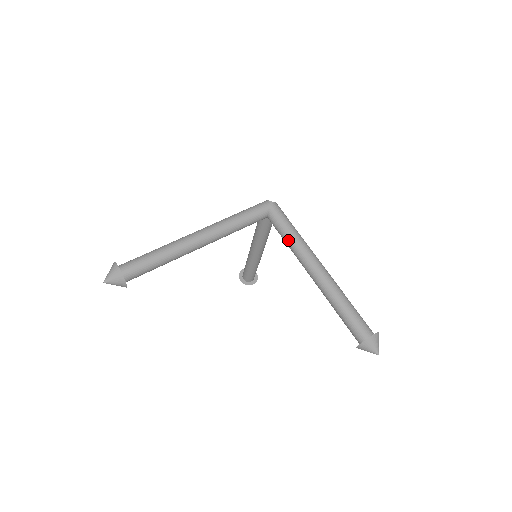
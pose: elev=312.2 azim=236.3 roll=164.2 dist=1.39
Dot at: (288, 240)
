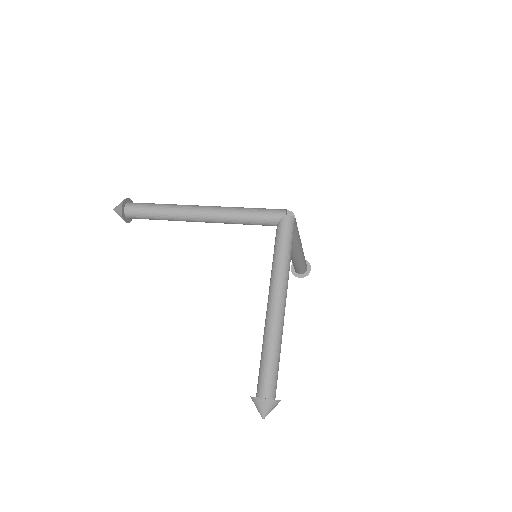
Dot at: (273, 259)
